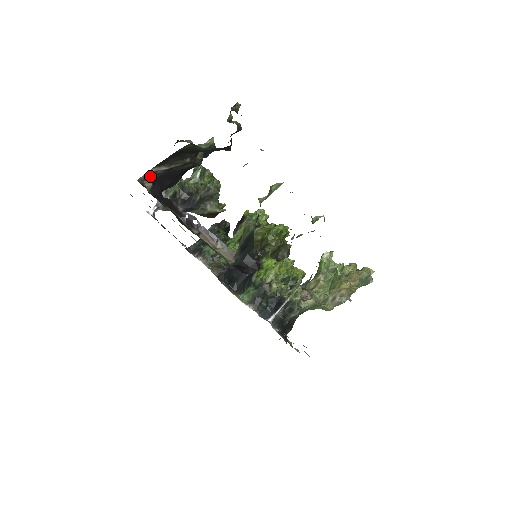
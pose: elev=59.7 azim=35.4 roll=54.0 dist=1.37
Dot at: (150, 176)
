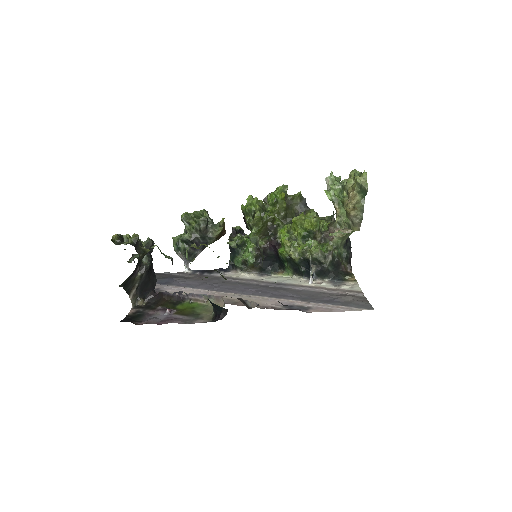
Dot at: (135, 298)
